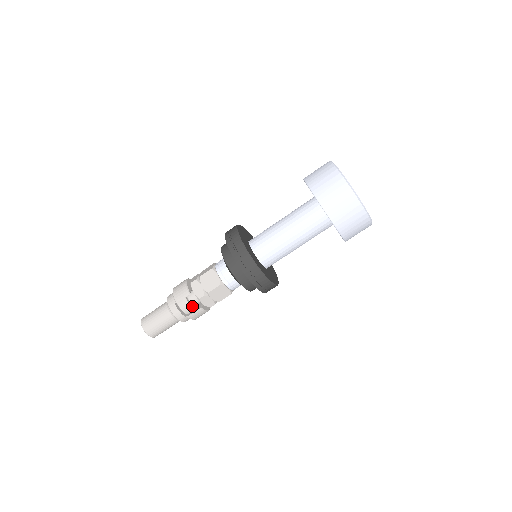
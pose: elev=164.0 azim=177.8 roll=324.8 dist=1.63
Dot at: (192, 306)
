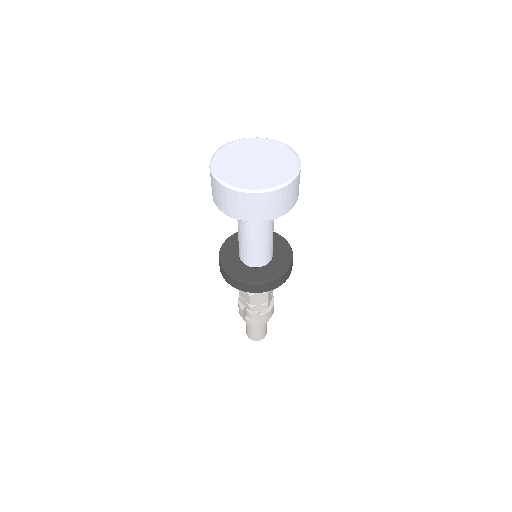
Dot at: (256, 313)
